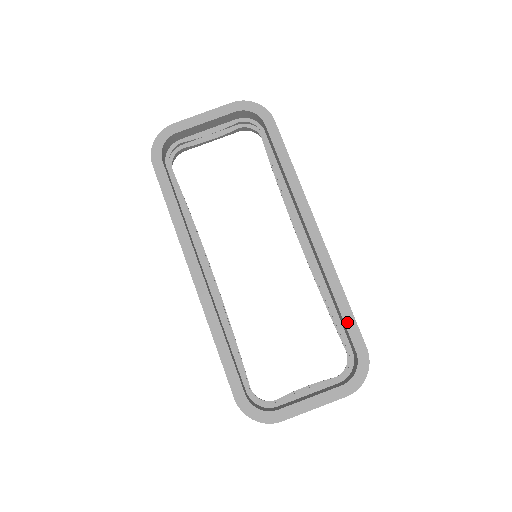
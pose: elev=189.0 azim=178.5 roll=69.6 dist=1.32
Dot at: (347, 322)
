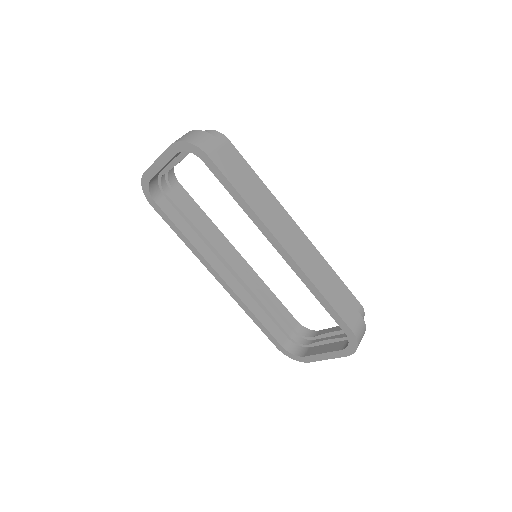
Dot at: (331, 314)
